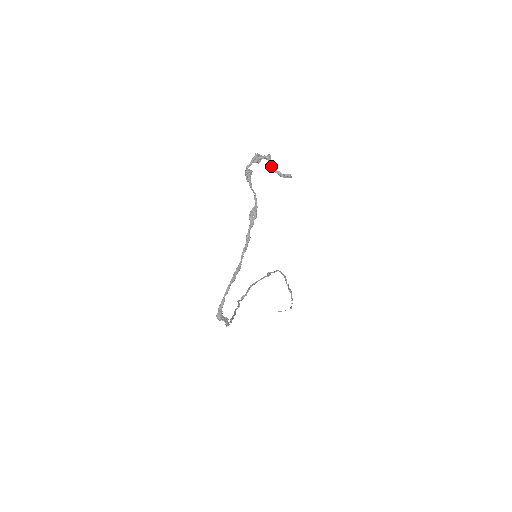
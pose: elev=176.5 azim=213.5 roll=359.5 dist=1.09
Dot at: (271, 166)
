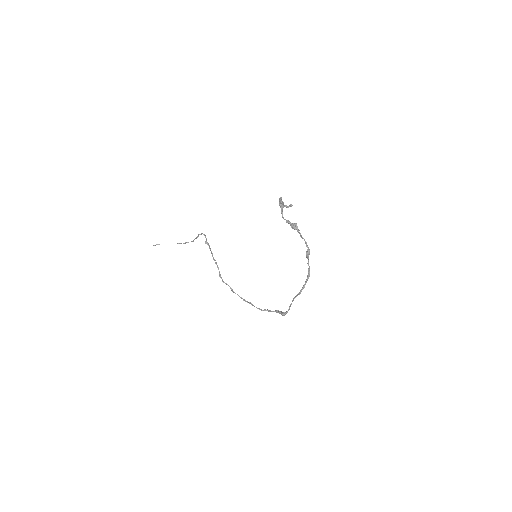
Dot at: occluded
